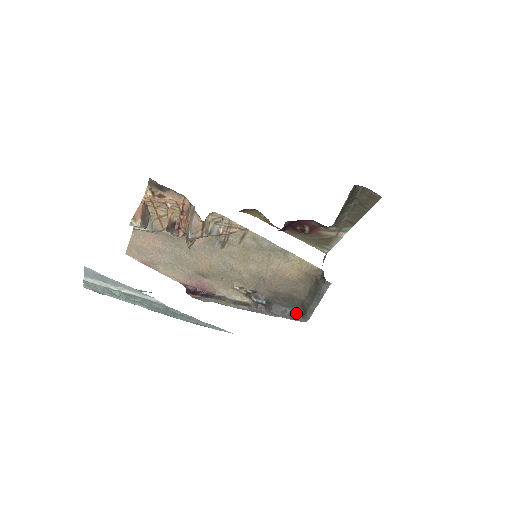
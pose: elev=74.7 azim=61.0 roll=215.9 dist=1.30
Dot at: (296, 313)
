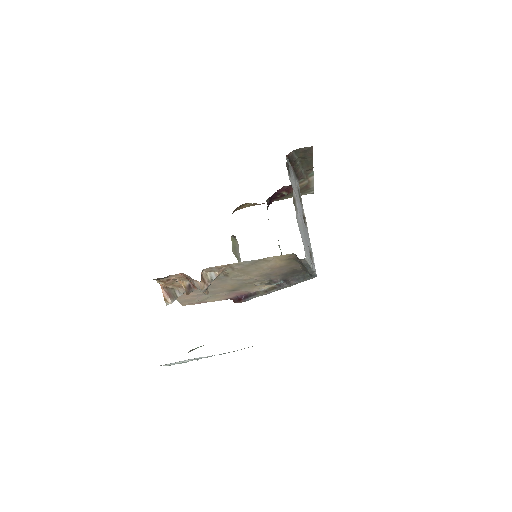
Dot at: (306, 276)
